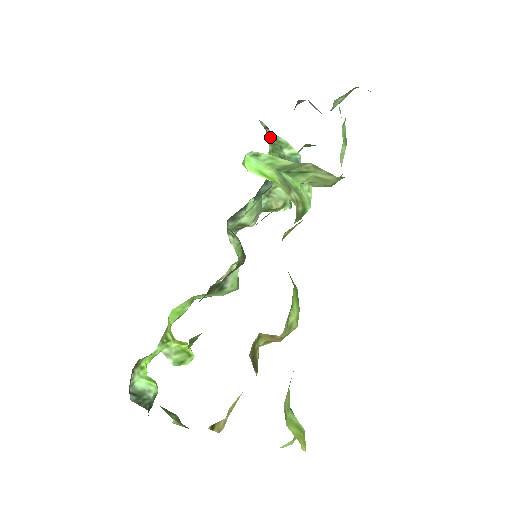
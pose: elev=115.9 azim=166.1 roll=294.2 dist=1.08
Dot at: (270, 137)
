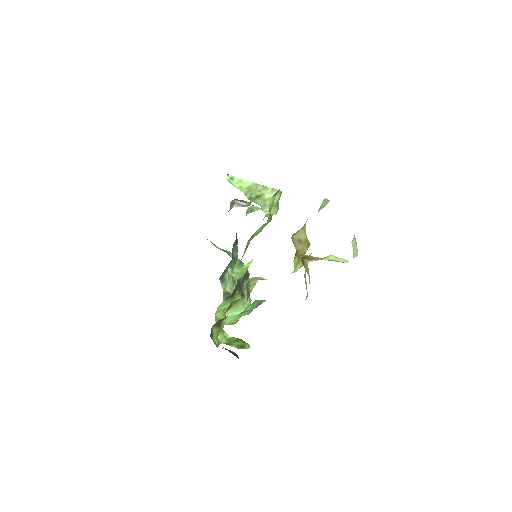
Dot at: occluded
